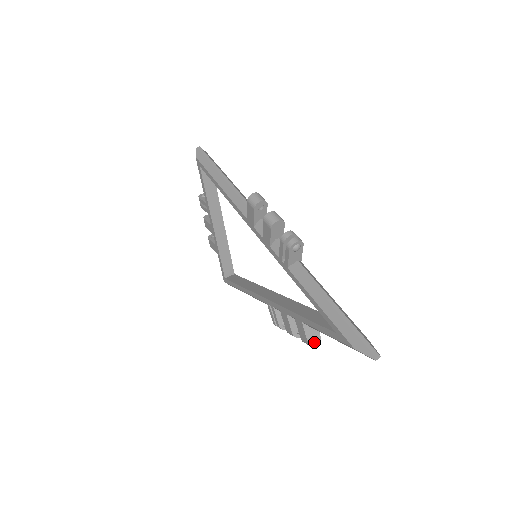
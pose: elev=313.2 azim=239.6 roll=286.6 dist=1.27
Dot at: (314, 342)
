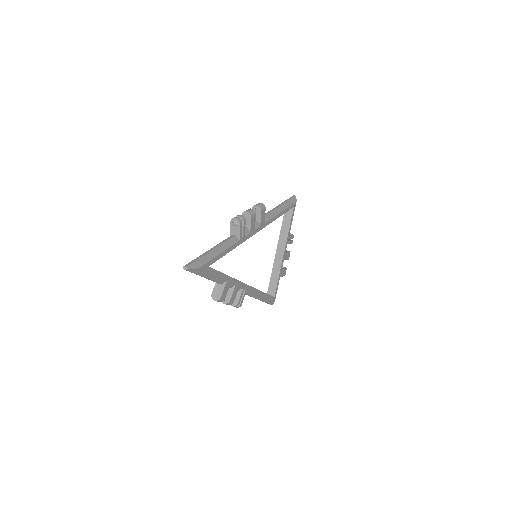
Dot at: (215, 297)
